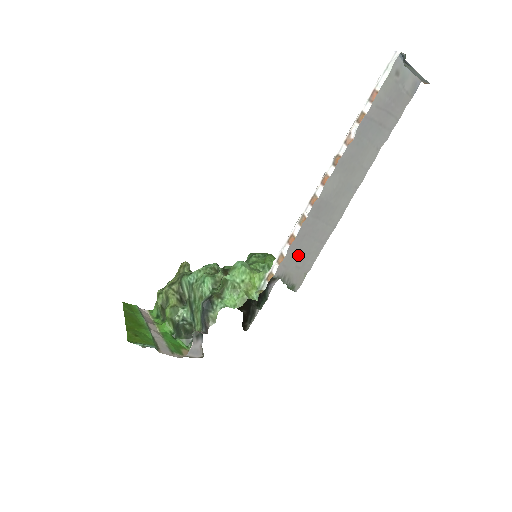
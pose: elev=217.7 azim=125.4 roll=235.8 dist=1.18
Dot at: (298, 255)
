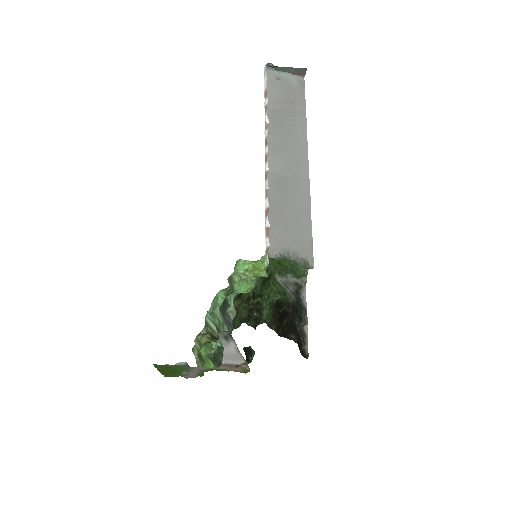
Dot at: (288, 229)
